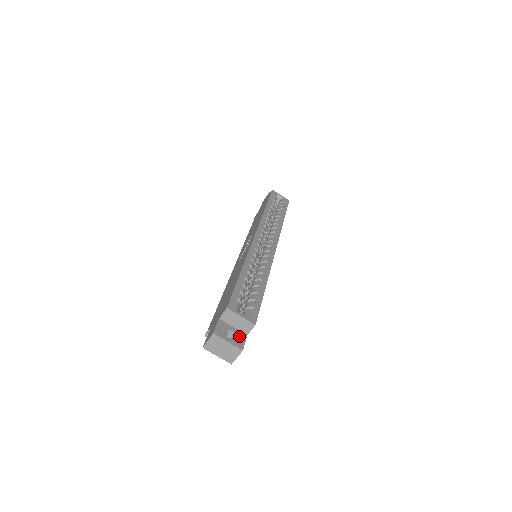
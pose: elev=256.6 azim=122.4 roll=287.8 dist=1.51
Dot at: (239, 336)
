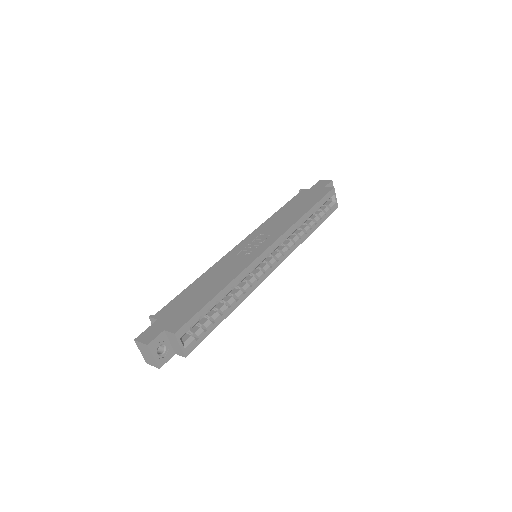
Dot at: (168, 353)
